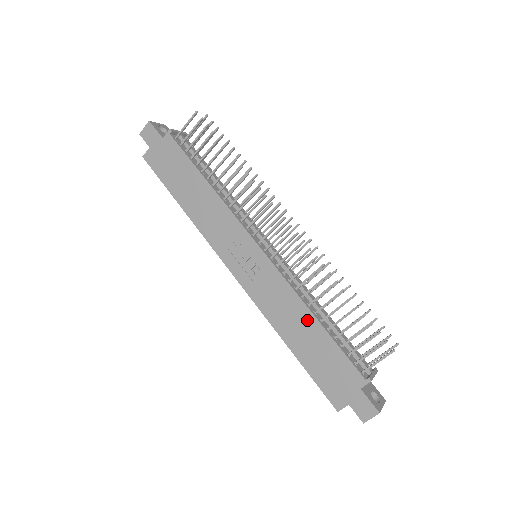
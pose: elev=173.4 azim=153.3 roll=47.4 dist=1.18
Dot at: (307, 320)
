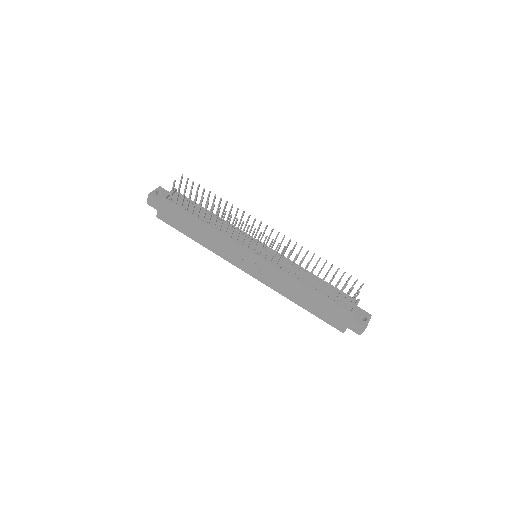
Dot at: (302, 288)
